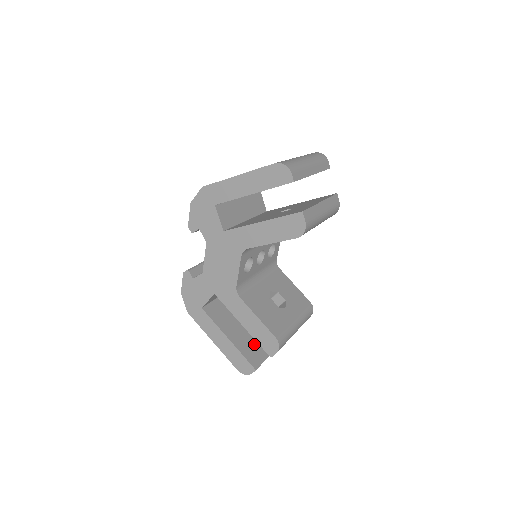
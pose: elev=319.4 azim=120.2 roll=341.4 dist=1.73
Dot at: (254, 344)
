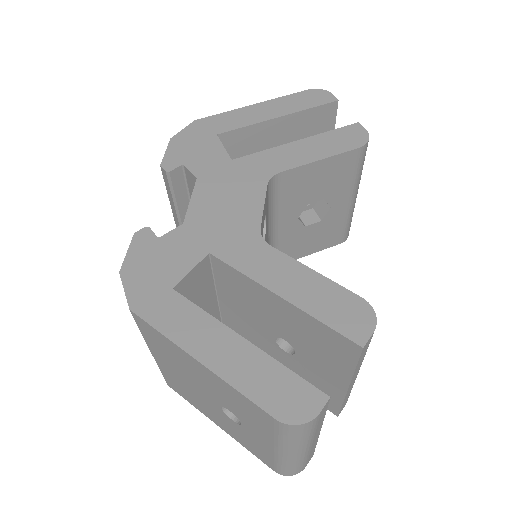
Dot at: occluded
